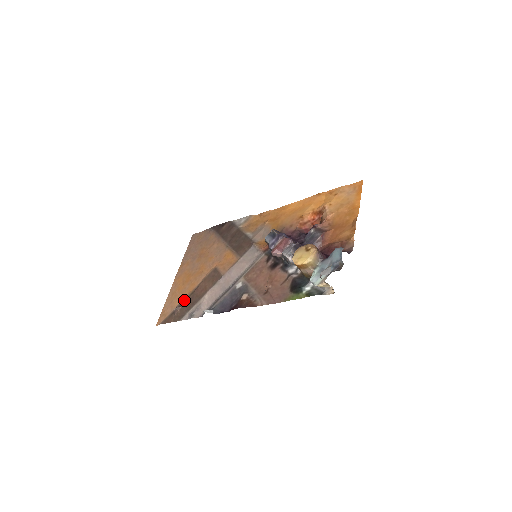
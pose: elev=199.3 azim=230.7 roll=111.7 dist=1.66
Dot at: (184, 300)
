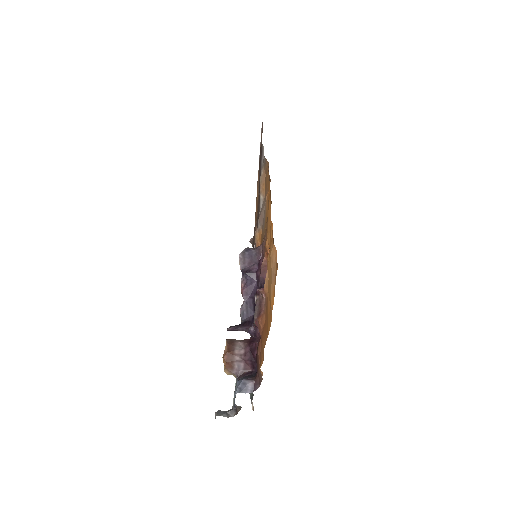
Dot at: occluded
